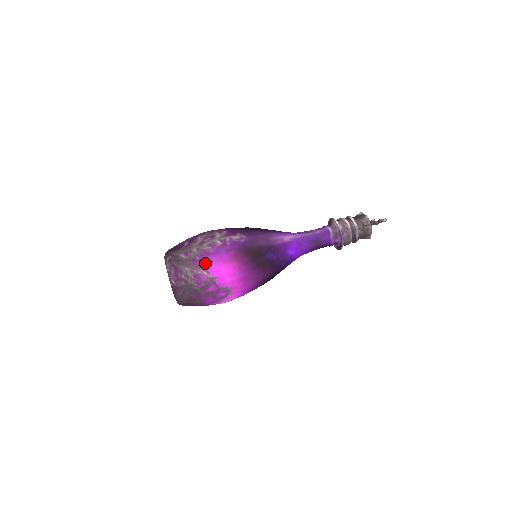
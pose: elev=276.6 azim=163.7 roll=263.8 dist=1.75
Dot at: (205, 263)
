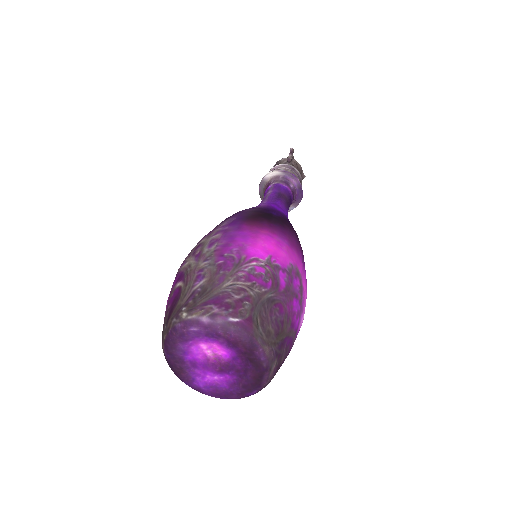
Dot at: (237, 255)
